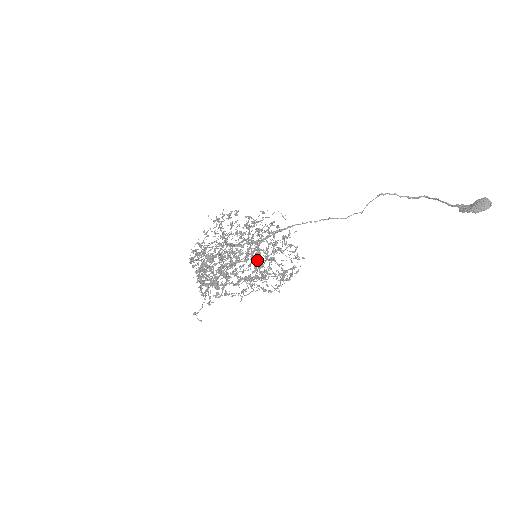
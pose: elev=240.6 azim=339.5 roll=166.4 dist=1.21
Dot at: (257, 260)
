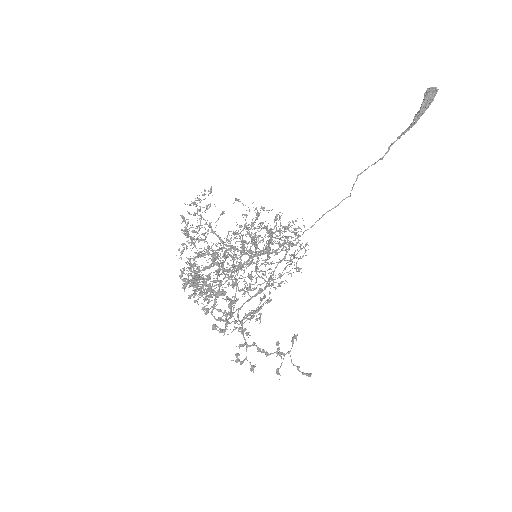
Dot at: occluded
